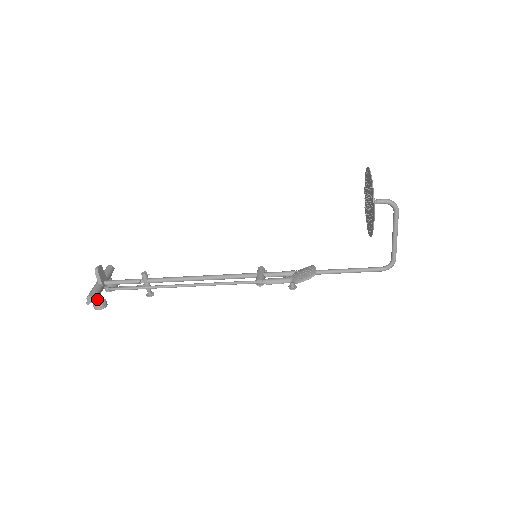
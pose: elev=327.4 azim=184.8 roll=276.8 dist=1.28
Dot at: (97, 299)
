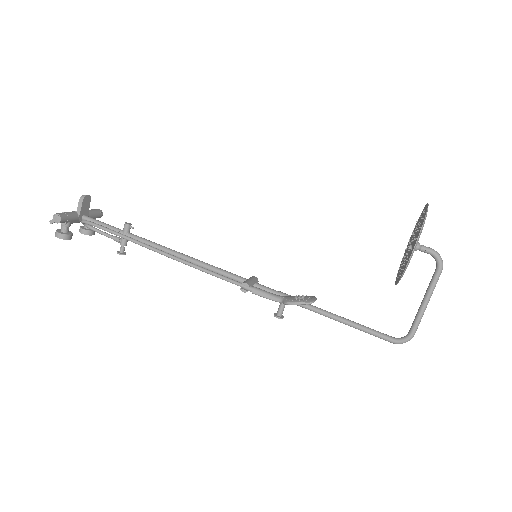
Dot at: (64, 225)
